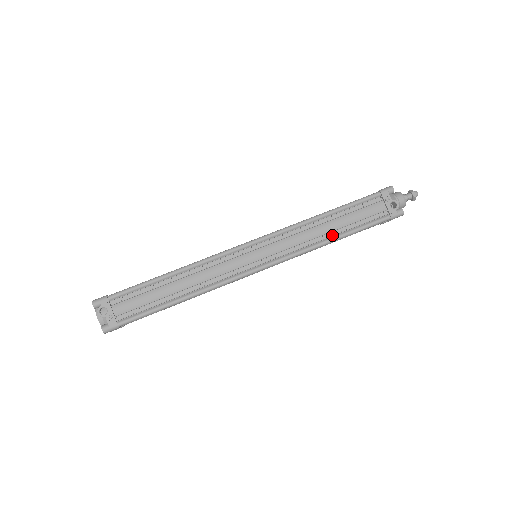
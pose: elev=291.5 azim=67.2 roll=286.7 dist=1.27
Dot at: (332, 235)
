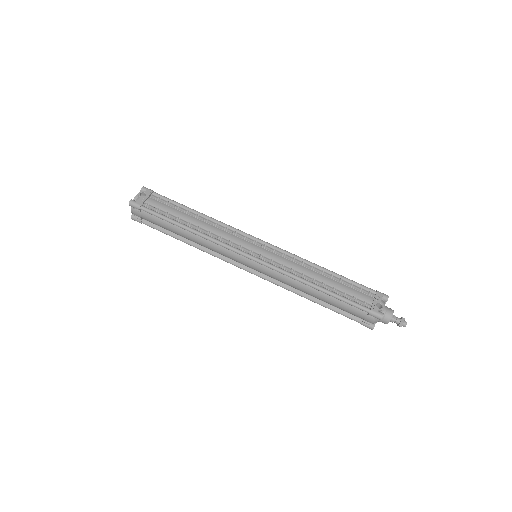
Dot at: (317, 282)
